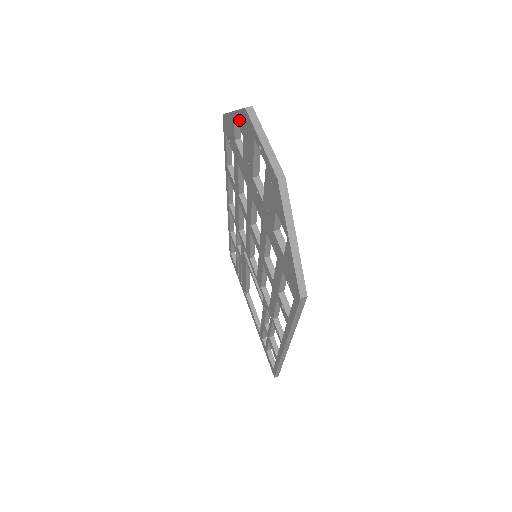
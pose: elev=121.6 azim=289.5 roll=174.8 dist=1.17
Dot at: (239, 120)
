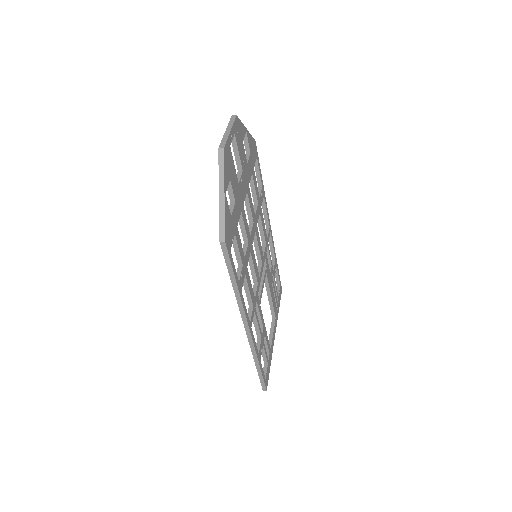
Dot at: occluded
